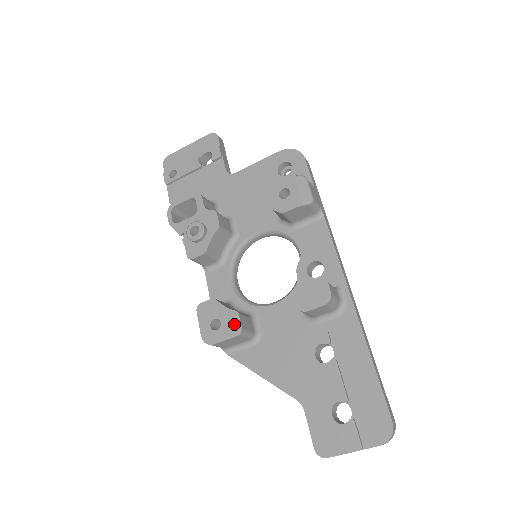
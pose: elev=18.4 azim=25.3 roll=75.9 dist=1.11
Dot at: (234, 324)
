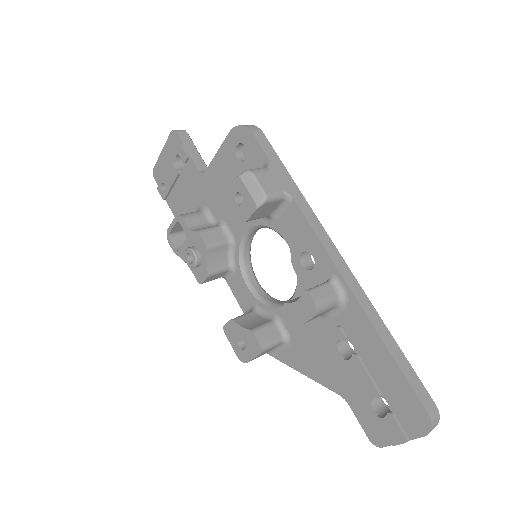
Dot at: (254, 343)
